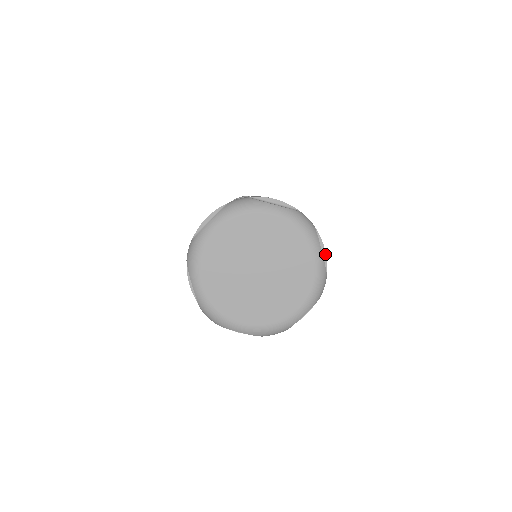
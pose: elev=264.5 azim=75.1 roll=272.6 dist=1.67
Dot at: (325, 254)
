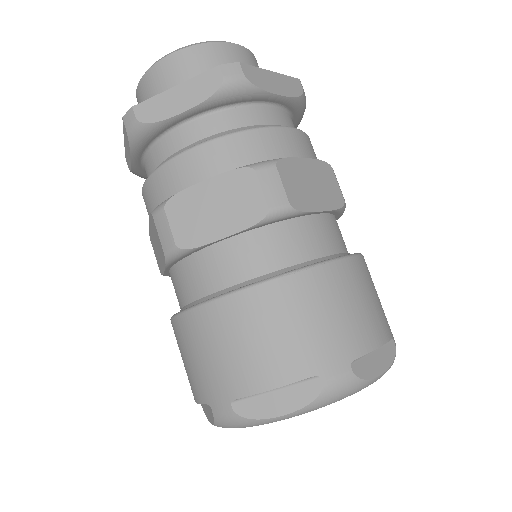
Dot at: (382, 345)
